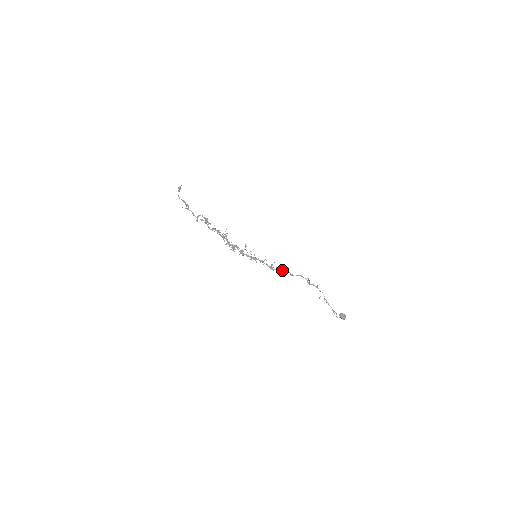
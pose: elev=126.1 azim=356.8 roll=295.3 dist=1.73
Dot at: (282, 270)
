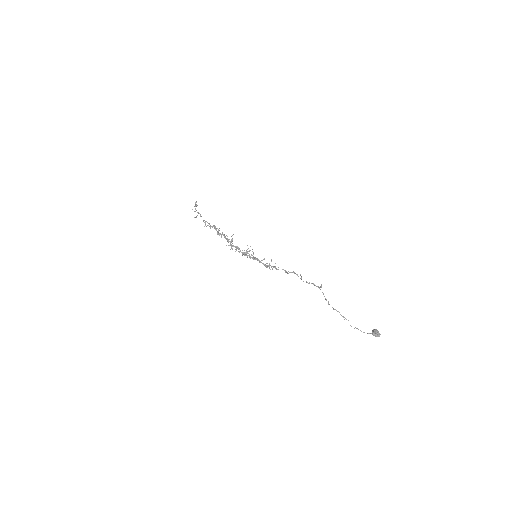
Dot at: (275, 267)
